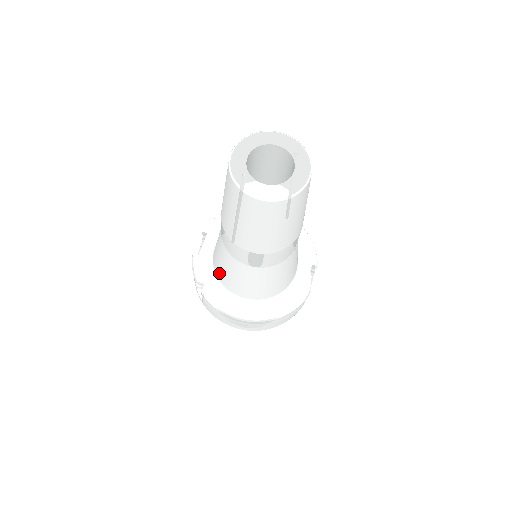
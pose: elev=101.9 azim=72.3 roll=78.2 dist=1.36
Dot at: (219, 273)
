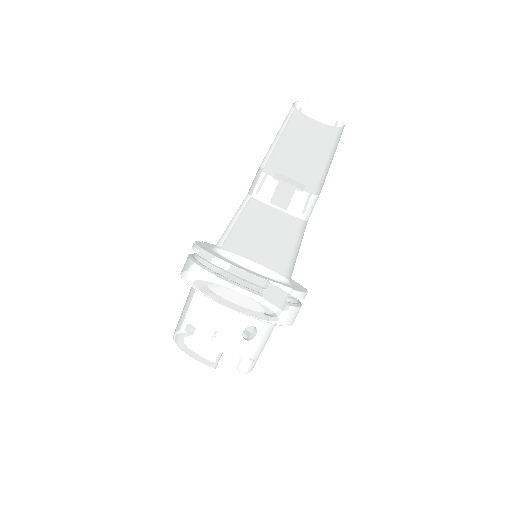
Dot at: occluded
